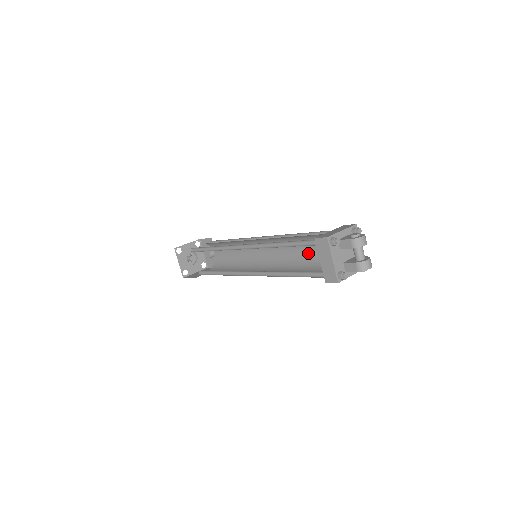
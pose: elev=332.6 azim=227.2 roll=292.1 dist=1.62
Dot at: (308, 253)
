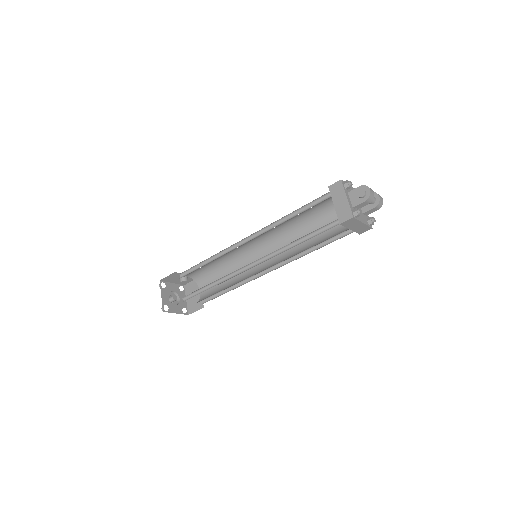
Dot at: (300, 219)
